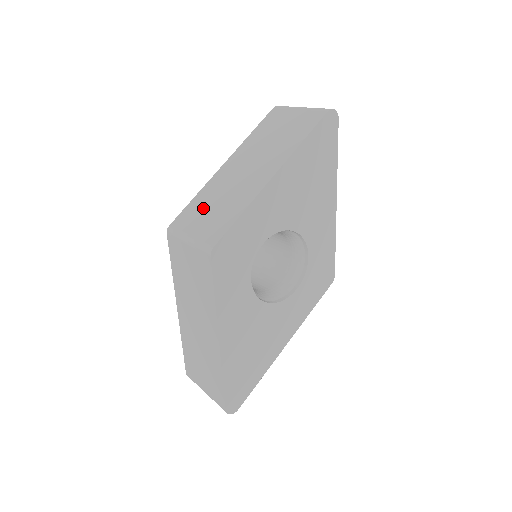
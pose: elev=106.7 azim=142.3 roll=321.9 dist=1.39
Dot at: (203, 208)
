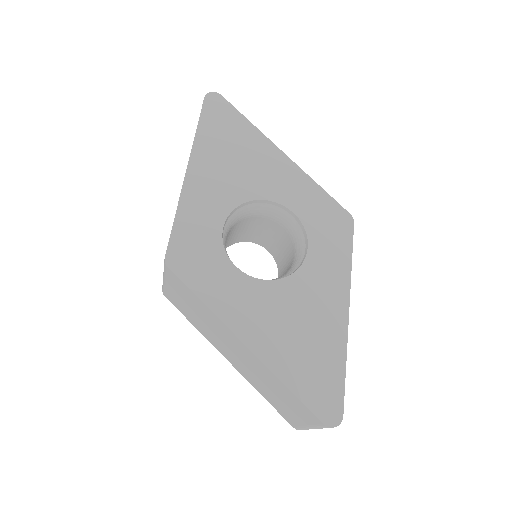
Dot at: occluded
